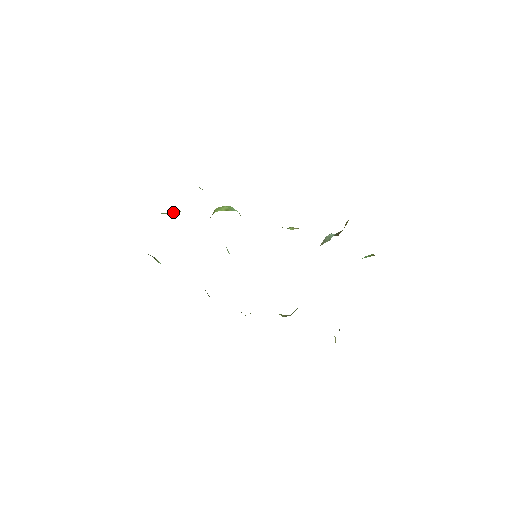
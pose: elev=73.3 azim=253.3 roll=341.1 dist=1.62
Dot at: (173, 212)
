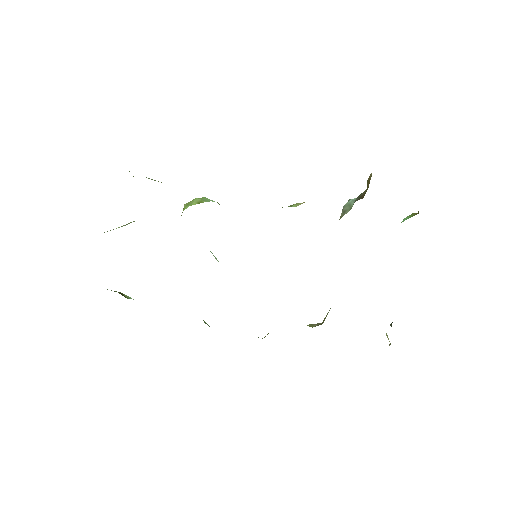
Dot at: occluded
